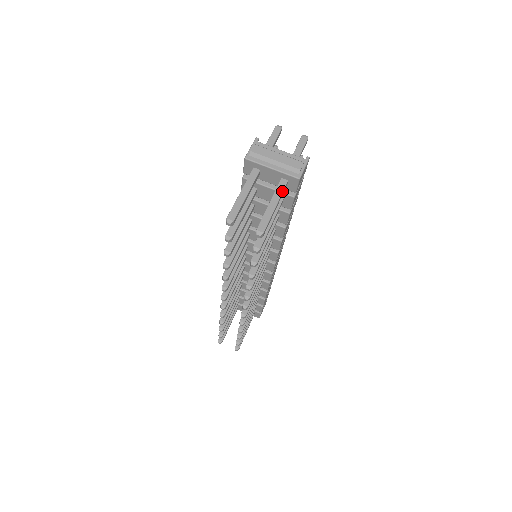
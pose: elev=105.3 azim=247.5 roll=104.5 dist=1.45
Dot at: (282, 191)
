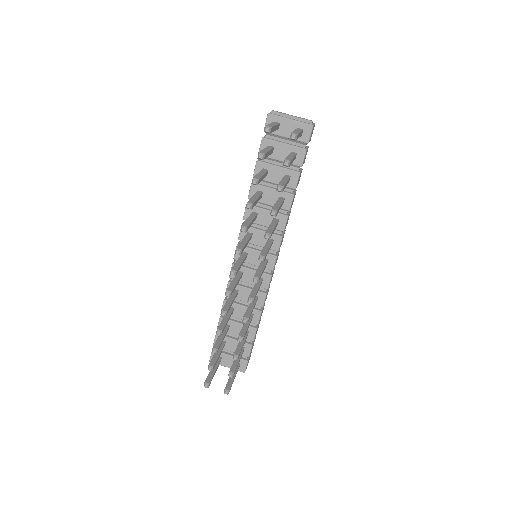
Dot at: (301, 130)
